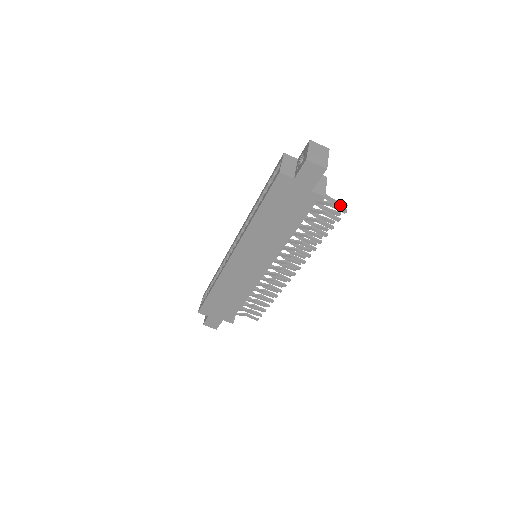
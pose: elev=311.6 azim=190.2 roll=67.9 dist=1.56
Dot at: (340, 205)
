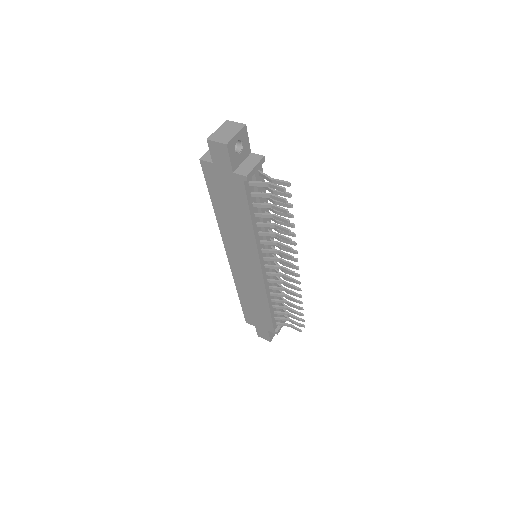
Dot at: (282, 184)
